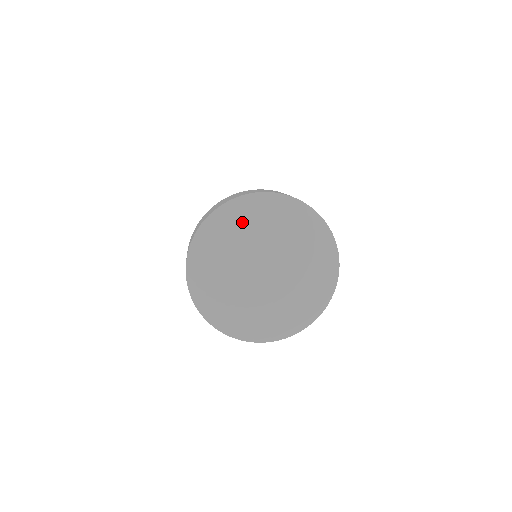
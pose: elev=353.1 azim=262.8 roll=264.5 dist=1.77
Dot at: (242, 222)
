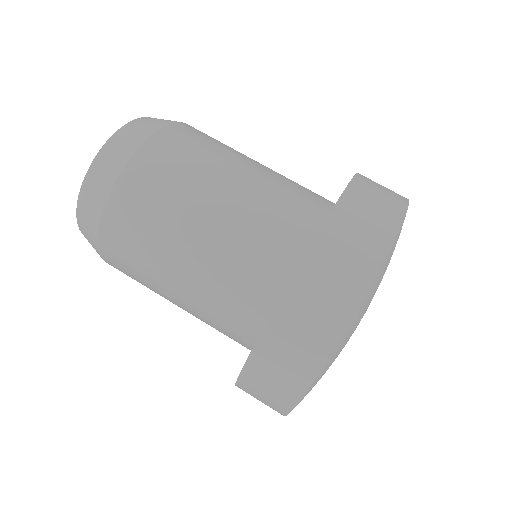
Dot at: (376, 290)
